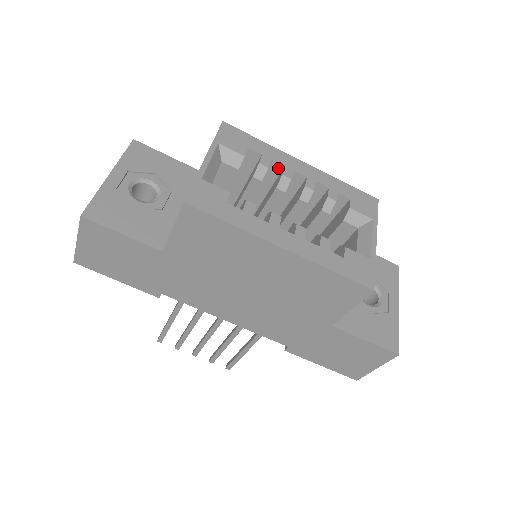
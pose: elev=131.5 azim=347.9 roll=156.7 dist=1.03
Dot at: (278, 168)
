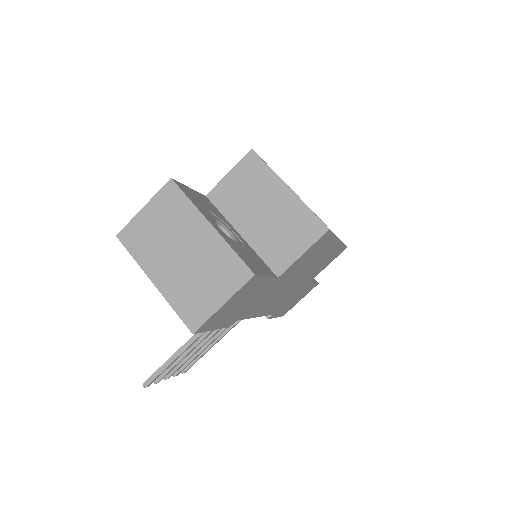
Dot at: occluded
